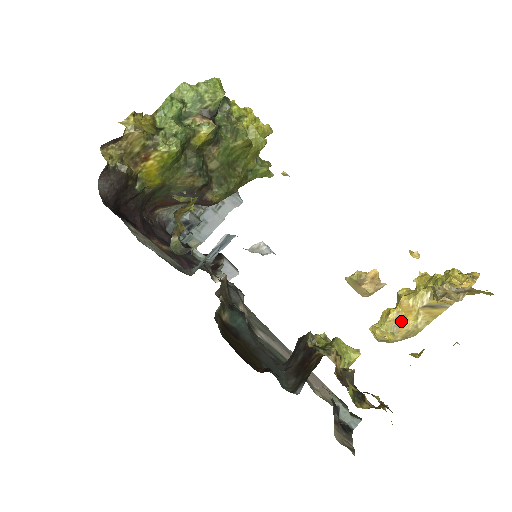
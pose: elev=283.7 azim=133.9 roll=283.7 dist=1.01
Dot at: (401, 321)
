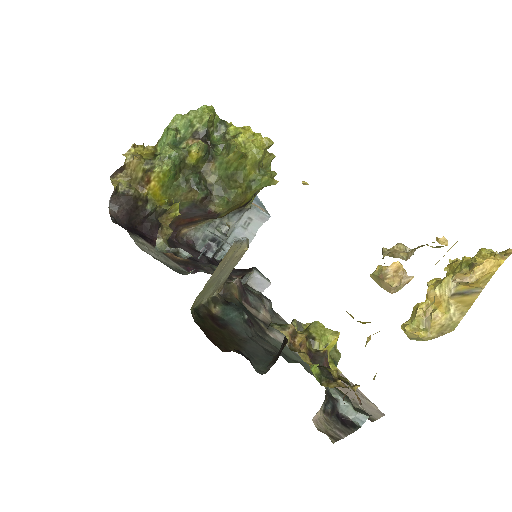
Dot at: (431, 314)
